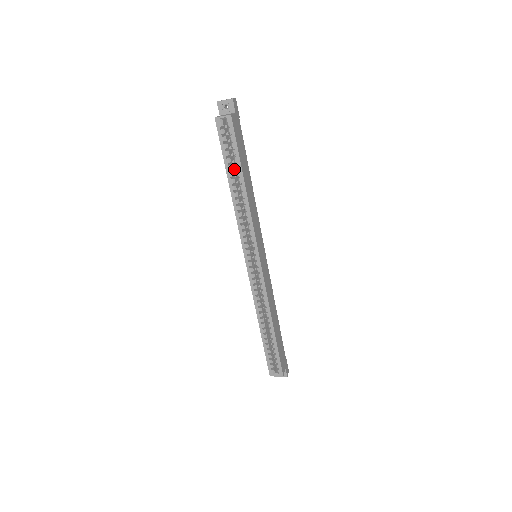
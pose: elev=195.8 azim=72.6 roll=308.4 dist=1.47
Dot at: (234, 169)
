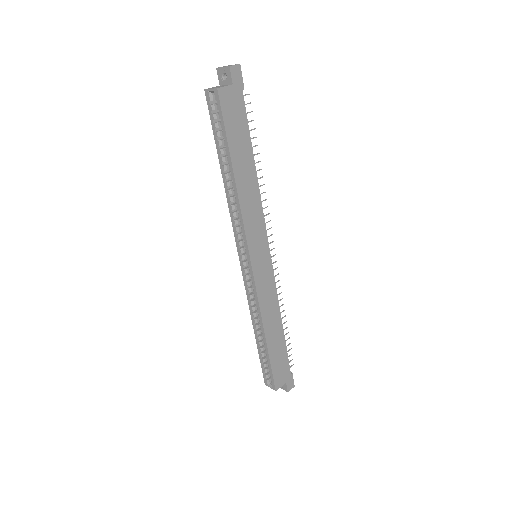
Dot at: occluded
